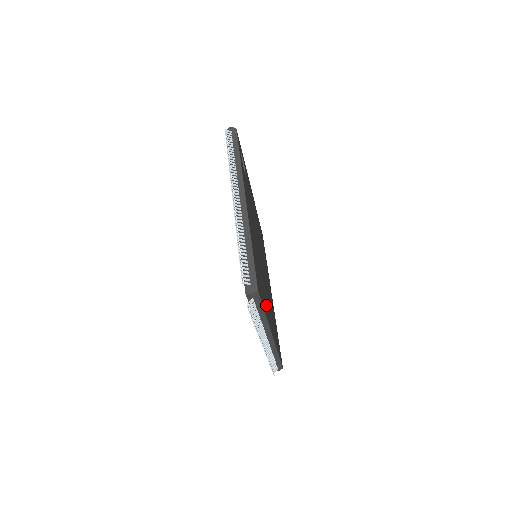
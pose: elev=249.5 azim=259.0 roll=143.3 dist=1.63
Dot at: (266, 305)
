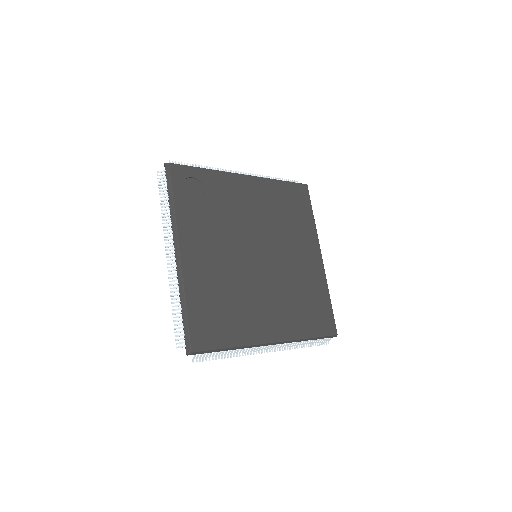
Dot at: (249, 324)
